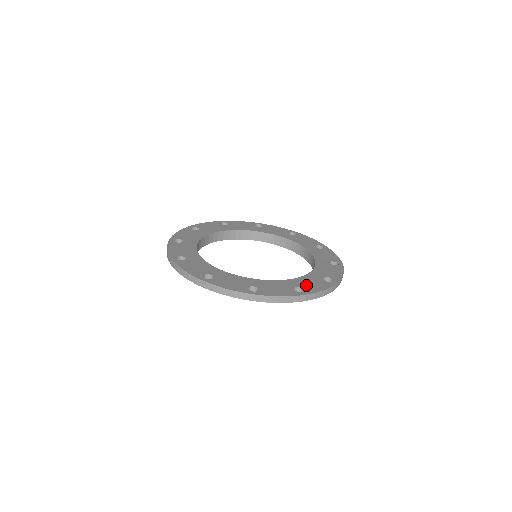
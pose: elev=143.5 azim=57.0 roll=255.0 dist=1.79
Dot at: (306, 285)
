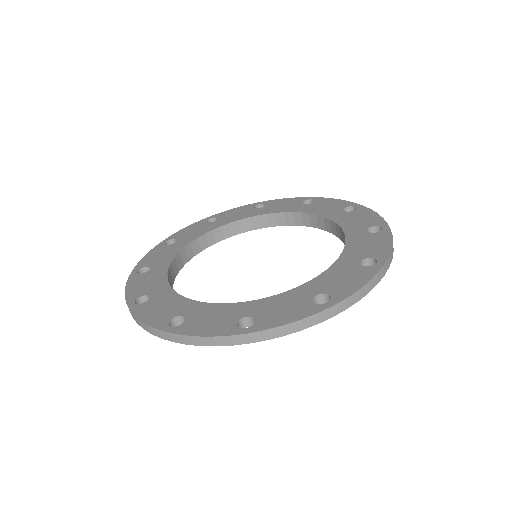
Dot at: (267, 312)
